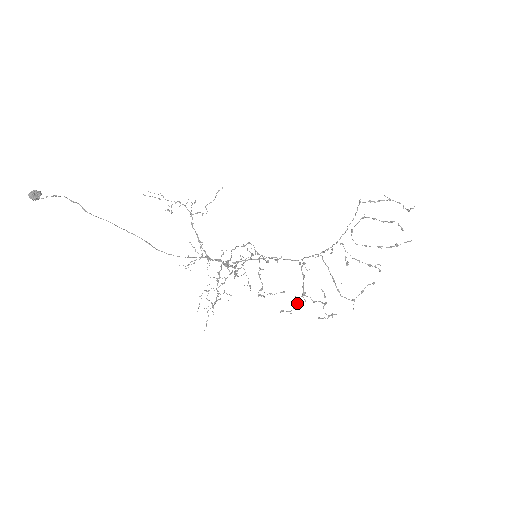
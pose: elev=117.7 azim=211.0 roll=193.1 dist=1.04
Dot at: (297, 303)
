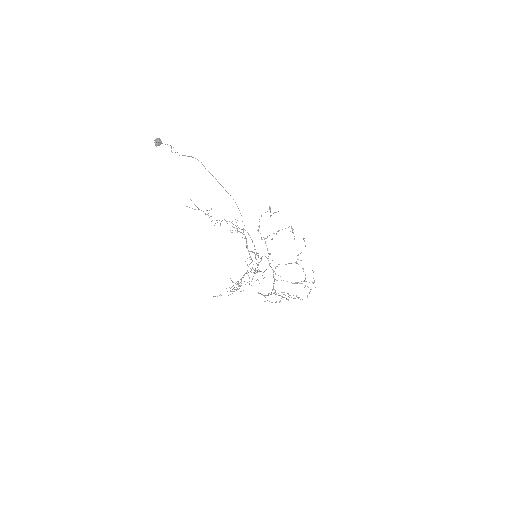
Dot at: occluded
